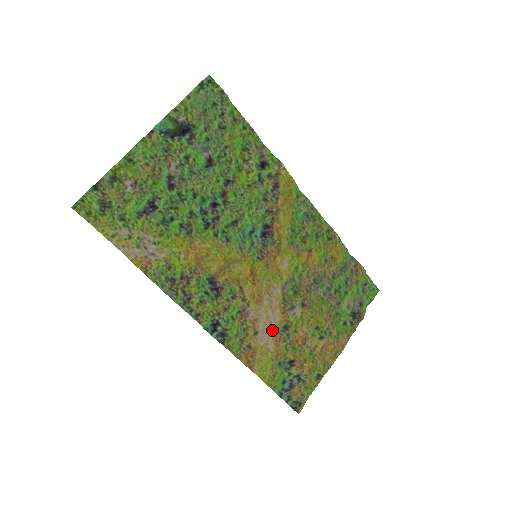
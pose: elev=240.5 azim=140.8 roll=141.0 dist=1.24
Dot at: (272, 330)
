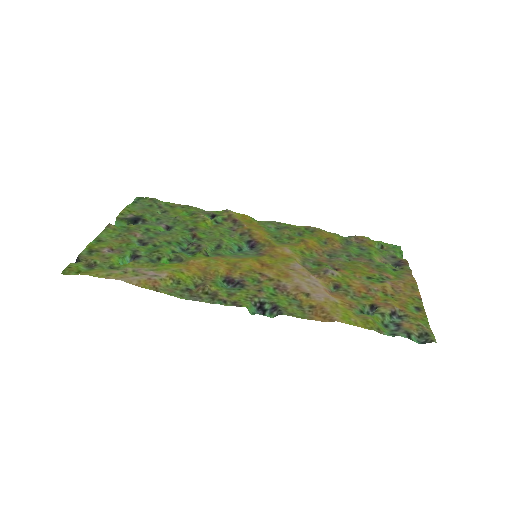
Dot at: (323, 290)
